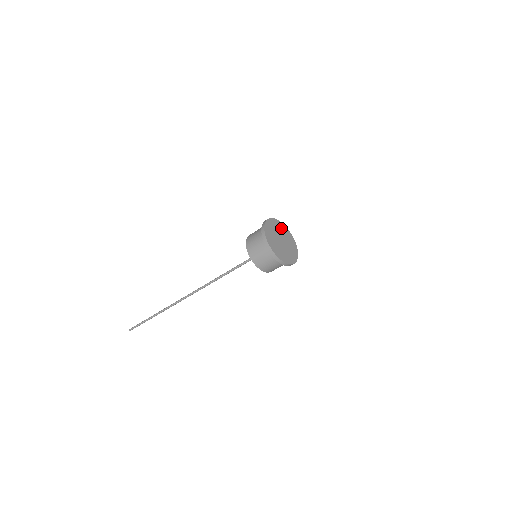
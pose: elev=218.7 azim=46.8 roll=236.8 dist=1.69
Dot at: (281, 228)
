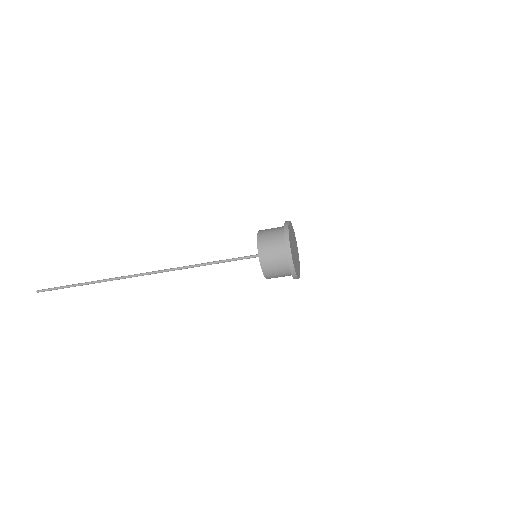
Dot at: (291, 231)
